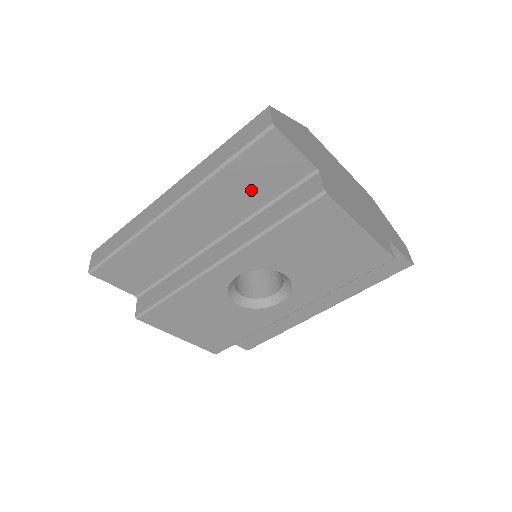
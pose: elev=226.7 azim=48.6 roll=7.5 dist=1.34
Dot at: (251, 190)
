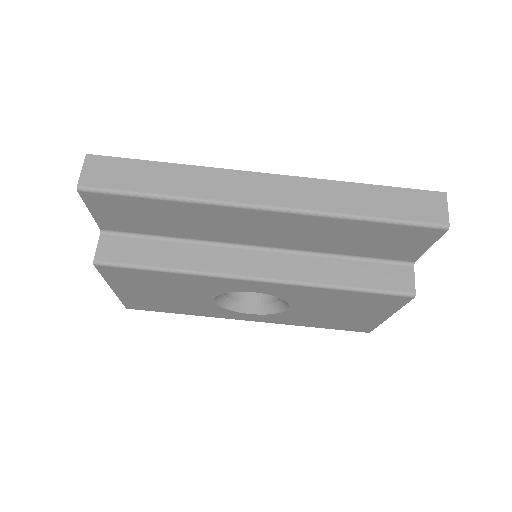
Dot at: (352, 242)
